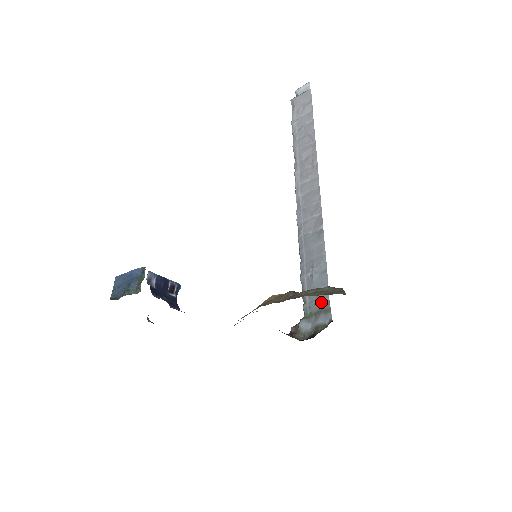
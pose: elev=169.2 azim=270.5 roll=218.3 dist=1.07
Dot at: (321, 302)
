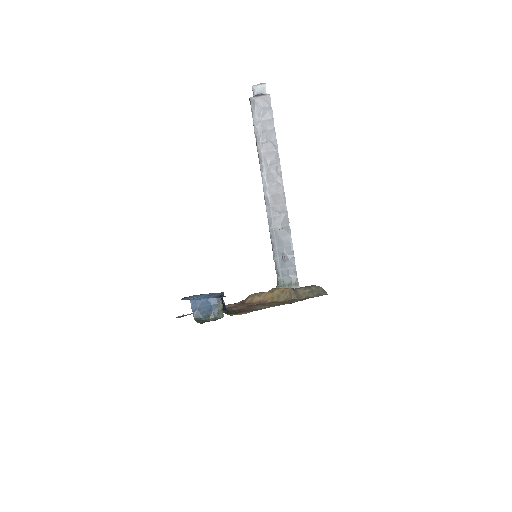
Dot at: (291, 278)
